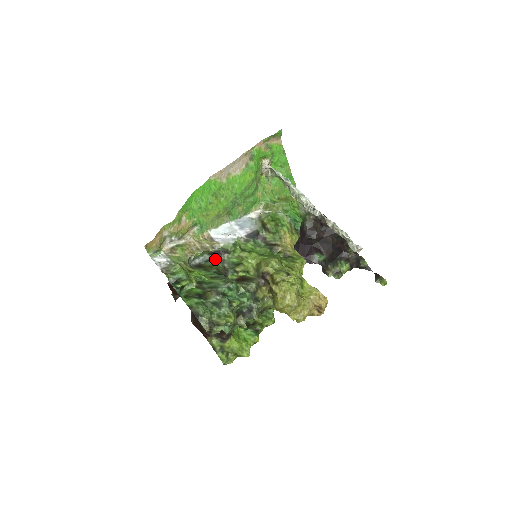
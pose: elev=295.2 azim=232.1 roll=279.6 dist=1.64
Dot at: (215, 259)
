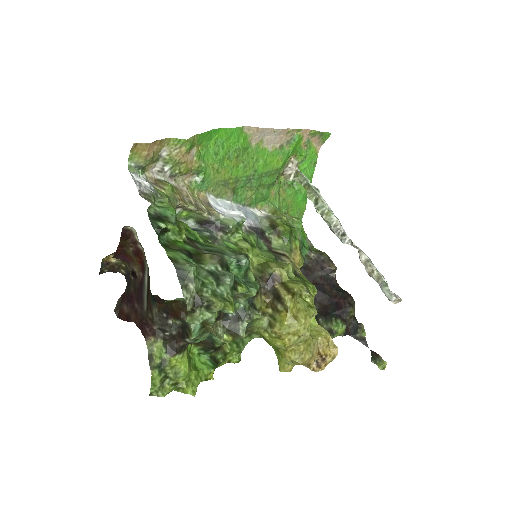
Dot at: (204, 231)
